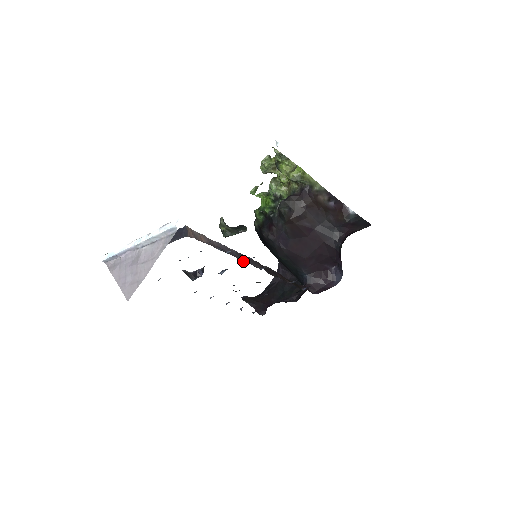
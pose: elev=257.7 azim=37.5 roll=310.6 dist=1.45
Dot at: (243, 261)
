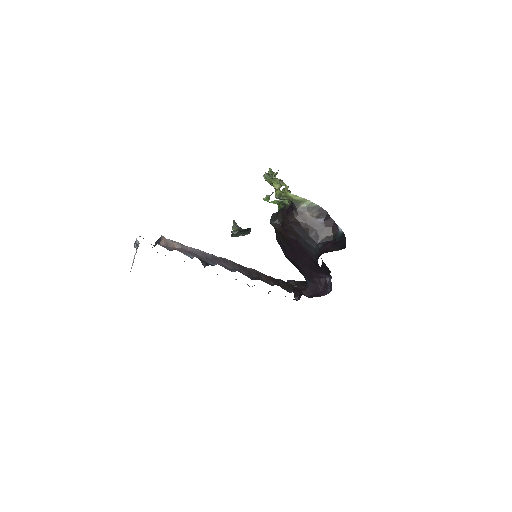
Dot at: (212, 265)
